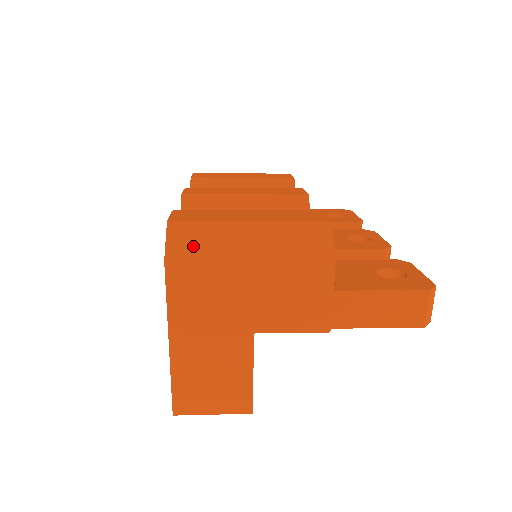
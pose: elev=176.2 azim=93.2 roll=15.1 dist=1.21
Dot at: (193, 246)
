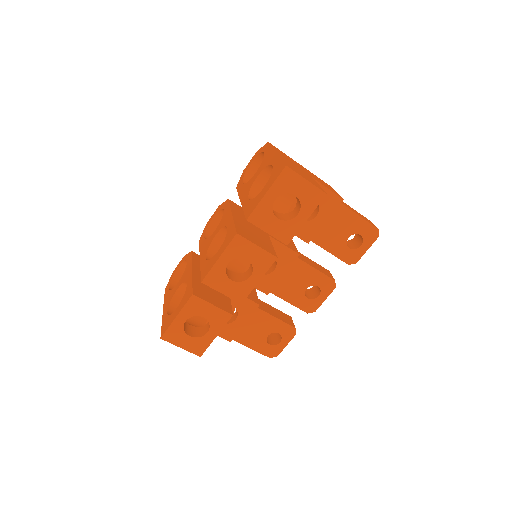
Dot at: occluded
